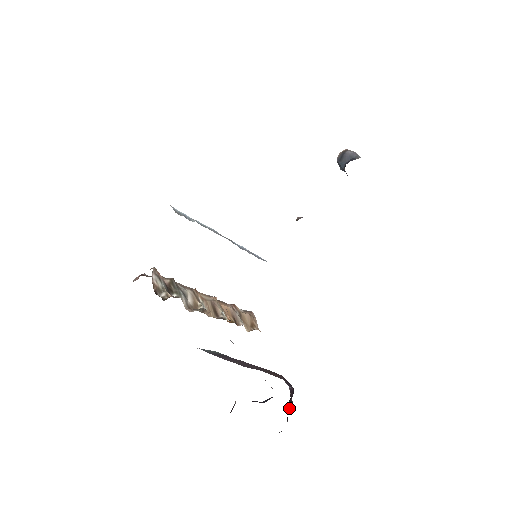
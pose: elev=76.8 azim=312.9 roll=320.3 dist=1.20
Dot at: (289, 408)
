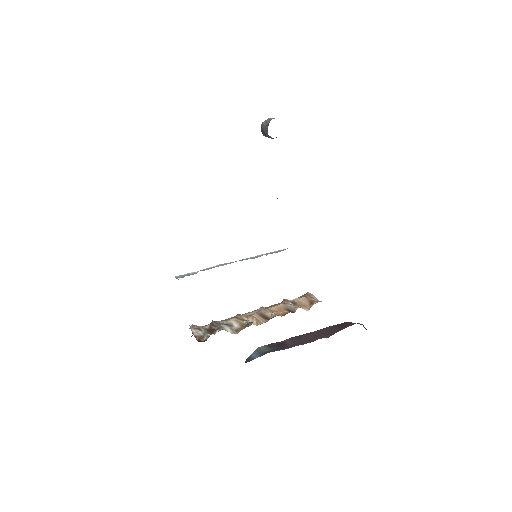
Dot at: occluded
